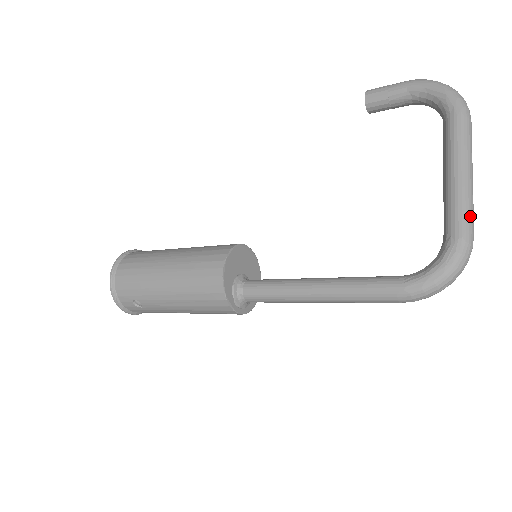
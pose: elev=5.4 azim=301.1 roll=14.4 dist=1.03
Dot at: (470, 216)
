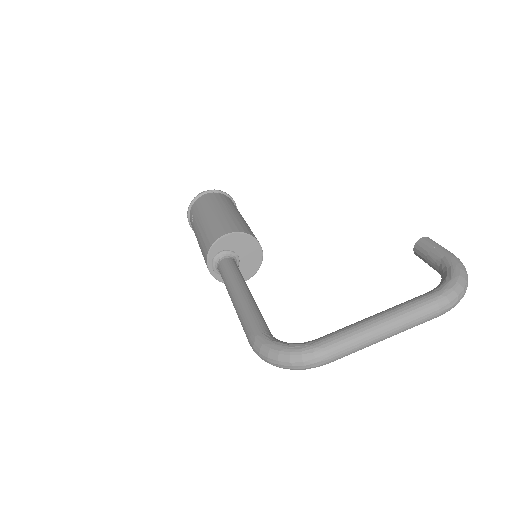
Dot at: (341, 346)
